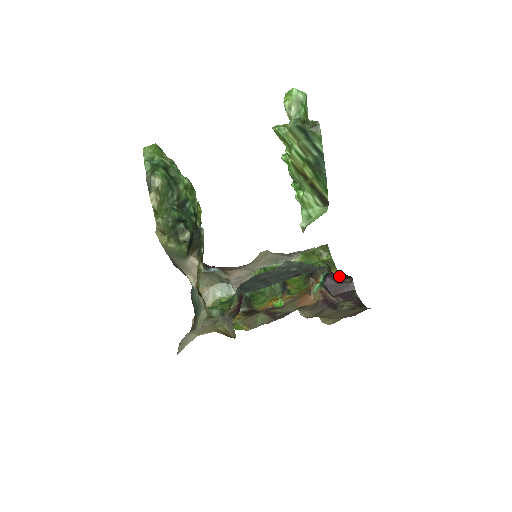
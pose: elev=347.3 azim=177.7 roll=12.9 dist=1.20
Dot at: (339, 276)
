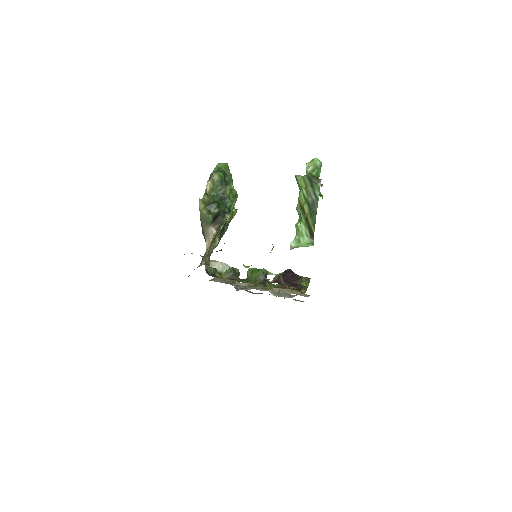
Dot at: (295, 274)
